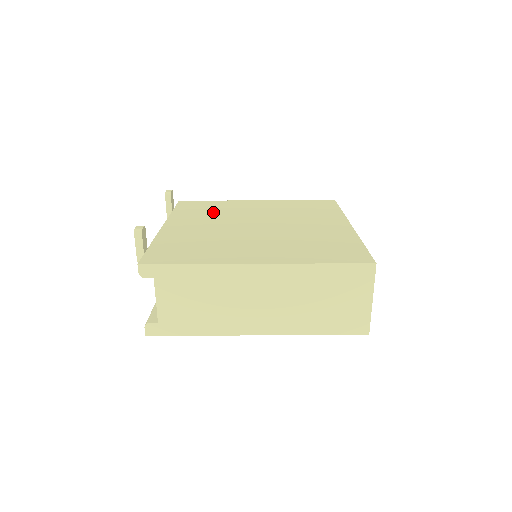
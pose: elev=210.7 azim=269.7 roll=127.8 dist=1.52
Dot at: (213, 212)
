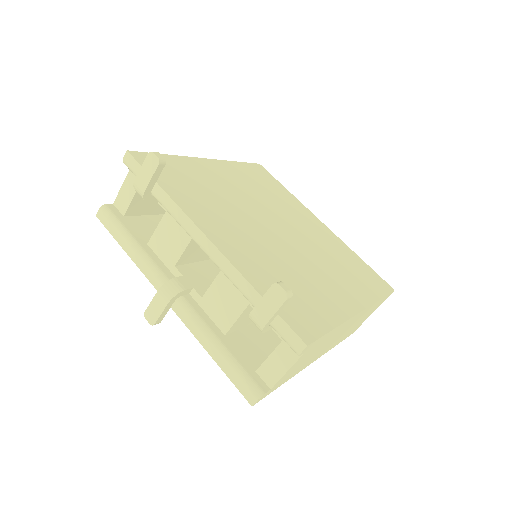
Dot at: (208, 193)
